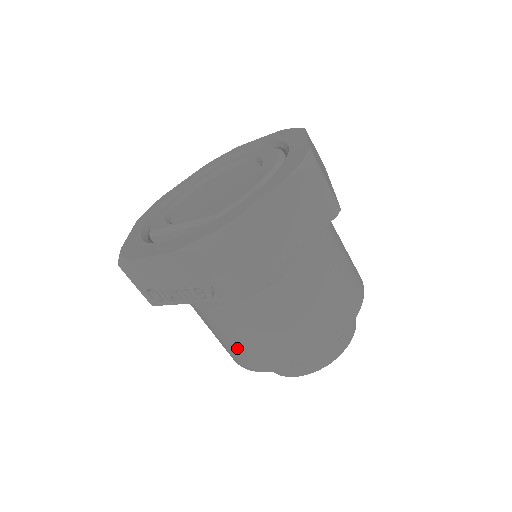
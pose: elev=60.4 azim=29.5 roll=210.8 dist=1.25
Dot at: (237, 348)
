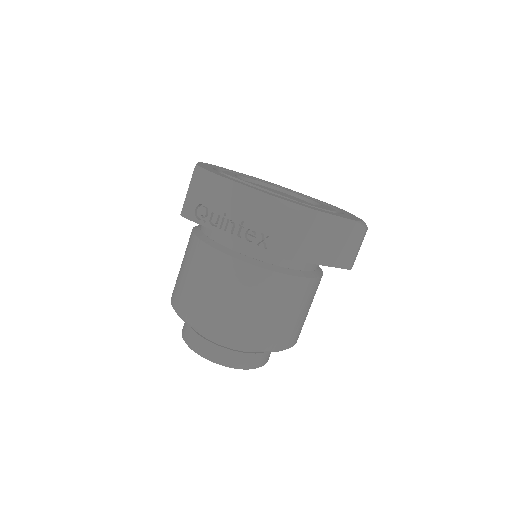
Dot at: (206, 300)
